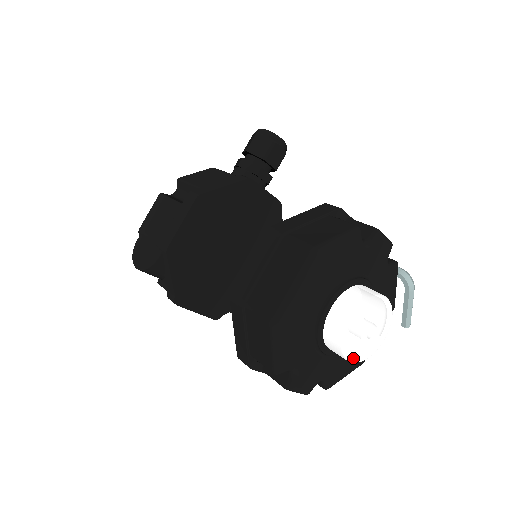
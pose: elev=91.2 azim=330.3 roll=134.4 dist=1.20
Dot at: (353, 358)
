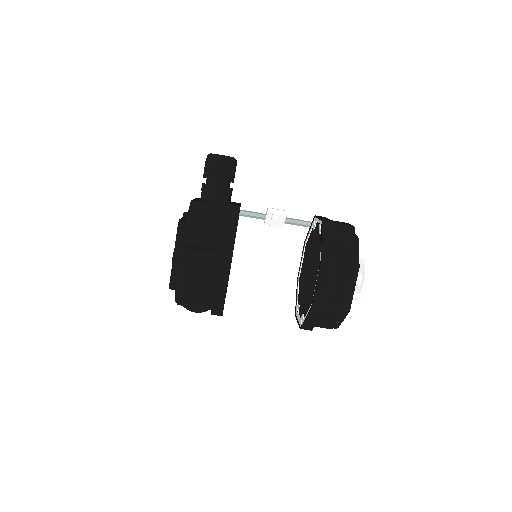
Dot at: occluded
